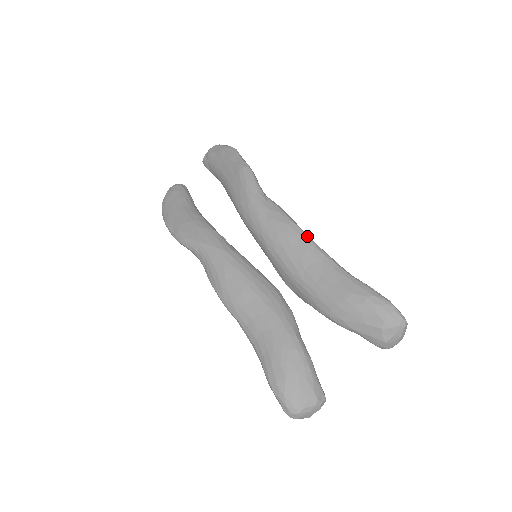
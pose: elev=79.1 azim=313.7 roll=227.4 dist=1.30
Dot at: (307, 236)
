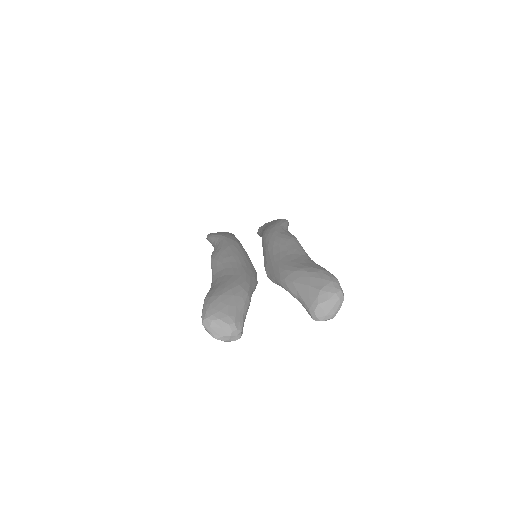
Dot at: occluded
